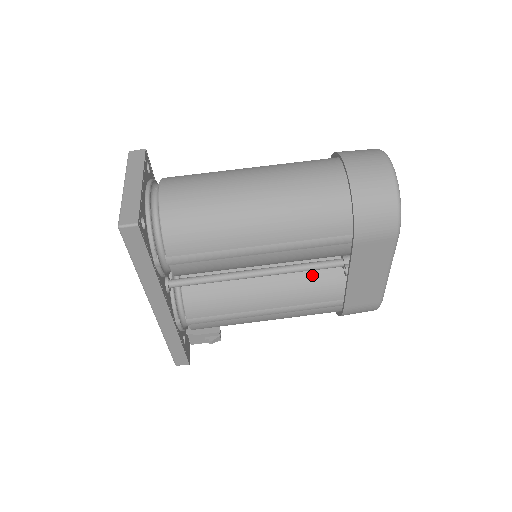
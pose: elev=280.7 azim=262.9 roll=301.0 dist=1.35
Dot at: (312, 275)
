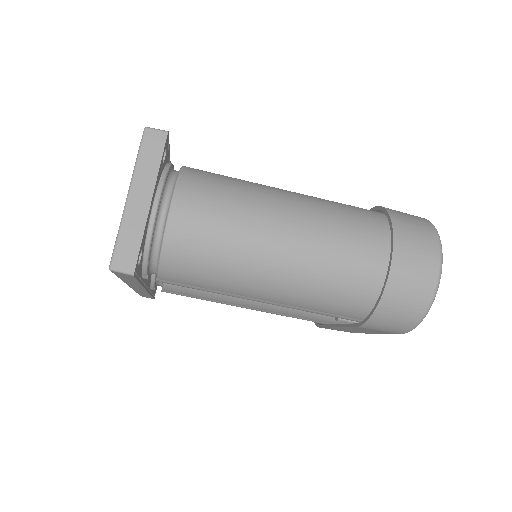
Dot at: occluded
